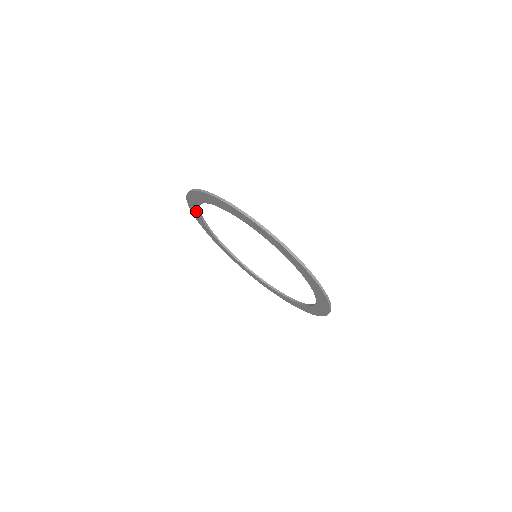
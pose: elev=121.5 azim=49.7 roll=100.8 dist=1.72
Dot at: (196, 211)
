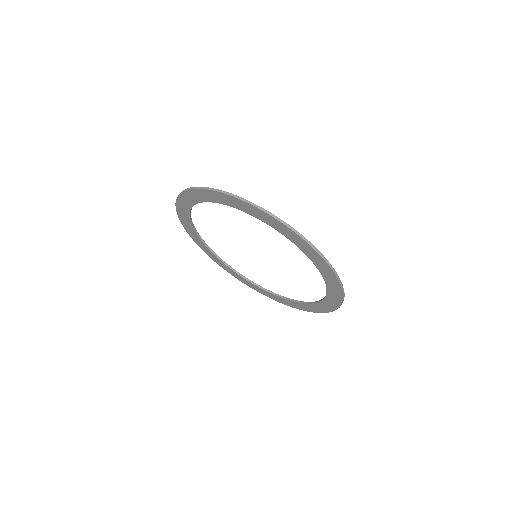
Dot at: (193, 200)
